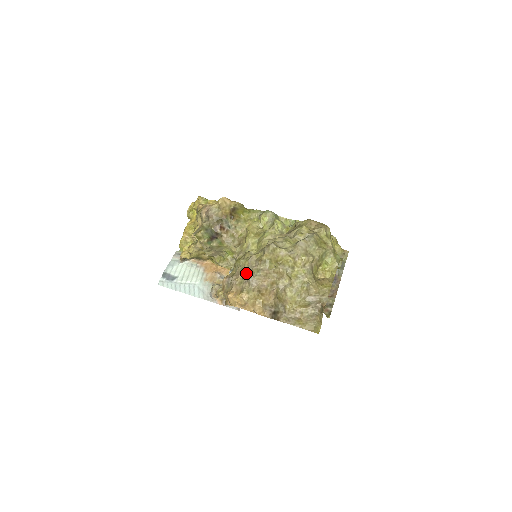
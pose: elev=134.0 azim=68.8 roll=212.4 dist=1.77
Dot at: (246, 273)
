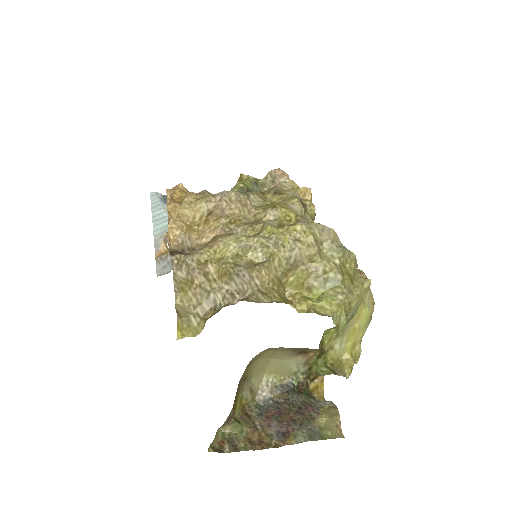
Dot at: occluded
